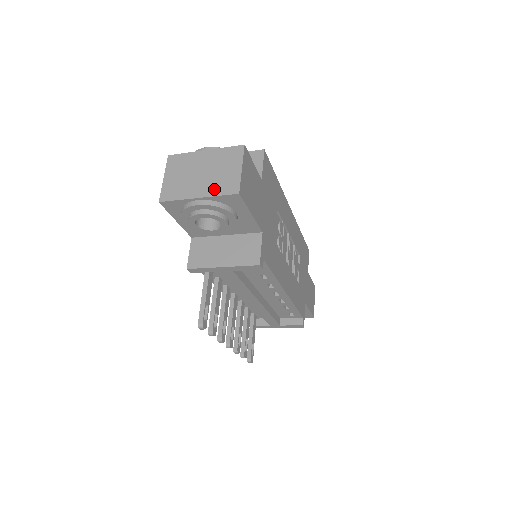
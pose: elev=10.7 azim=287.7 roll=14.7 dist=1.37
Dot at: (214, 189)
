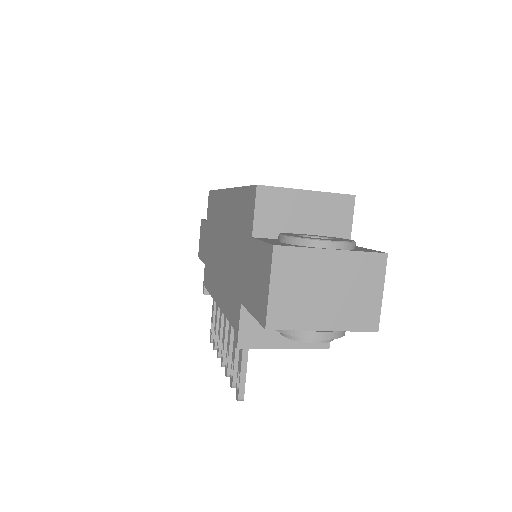
Dot at: (346, 320)
